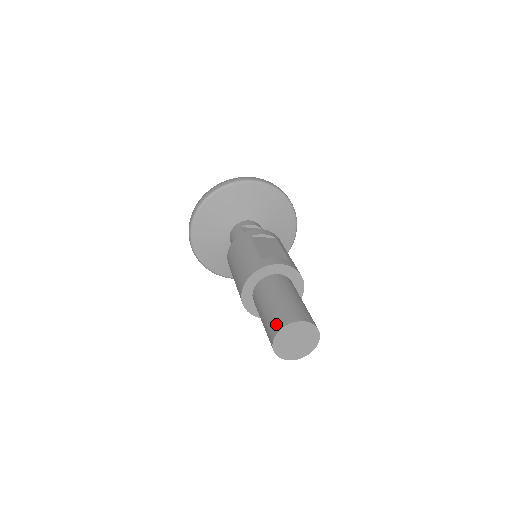
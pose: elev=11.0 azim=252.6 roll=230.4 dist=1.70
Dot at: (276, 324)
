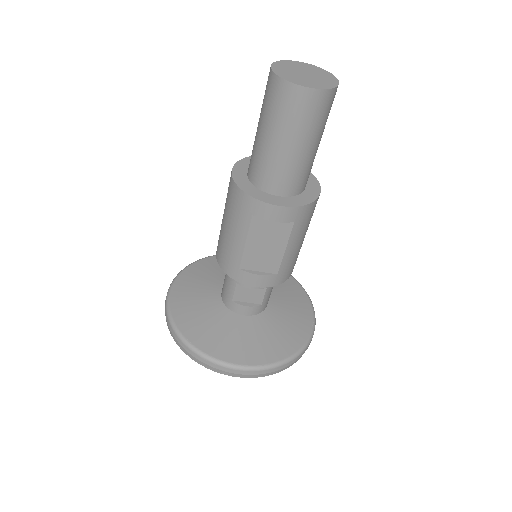
Dot at: occluded
